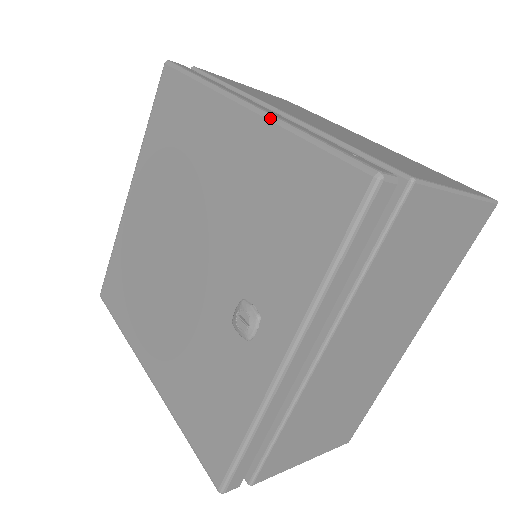
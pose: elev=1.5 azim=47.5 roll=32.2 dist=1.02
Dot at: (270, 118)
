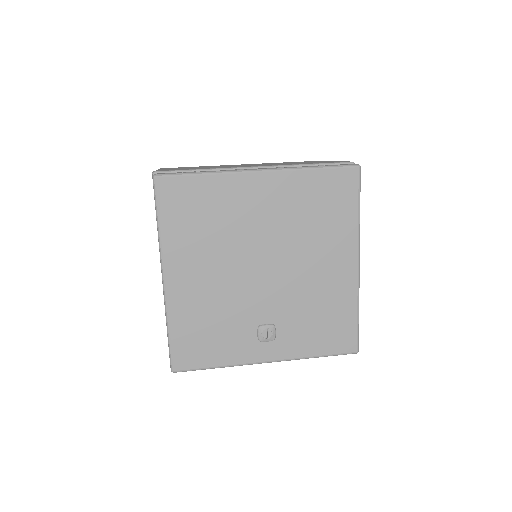
Dot at: (359, 287)
